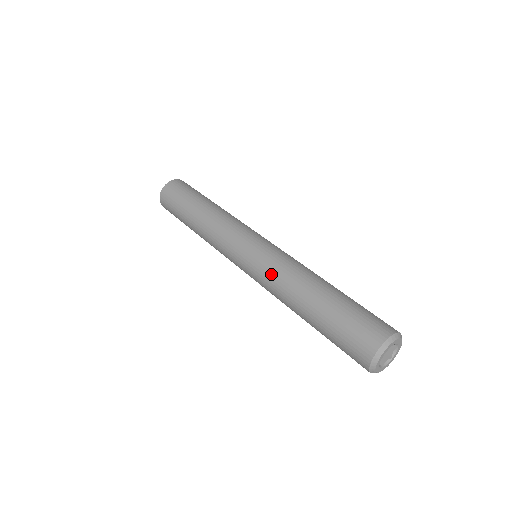
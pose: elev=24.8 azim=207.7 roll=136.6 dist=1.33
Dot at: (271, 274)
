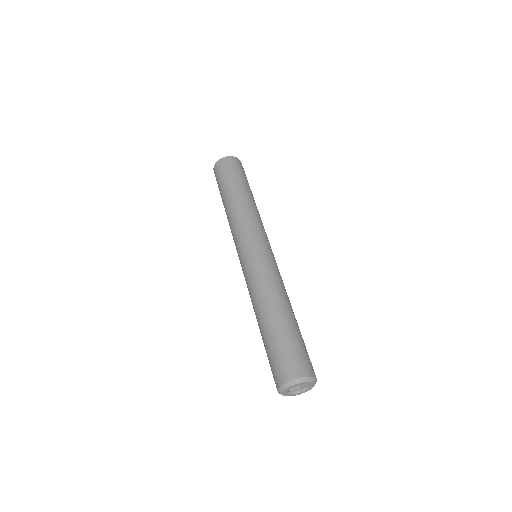
Dot at: (255, 278)
